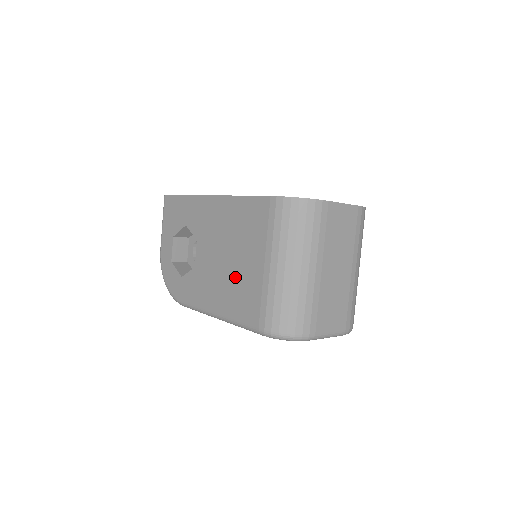
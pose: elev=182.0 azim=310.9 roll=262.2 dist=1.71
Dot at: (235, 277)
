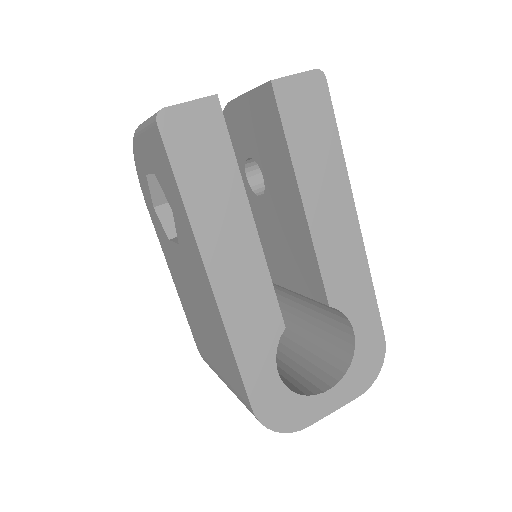
Dot at: (197, 324)
